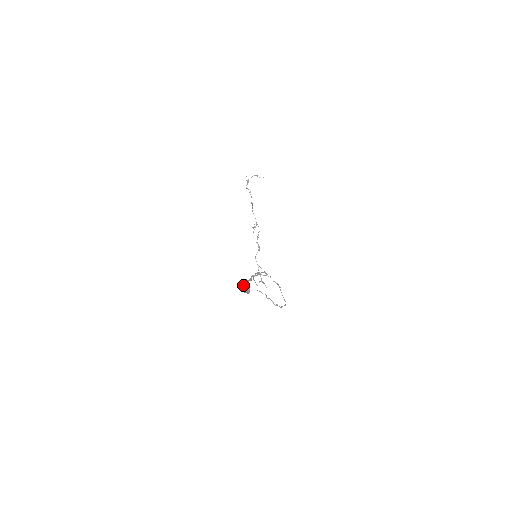
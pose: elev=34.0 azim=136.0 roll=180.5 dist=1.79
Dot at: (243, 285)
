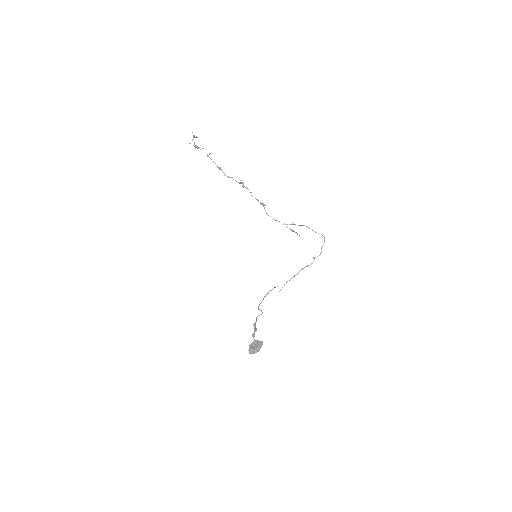
Dot at: occluded
